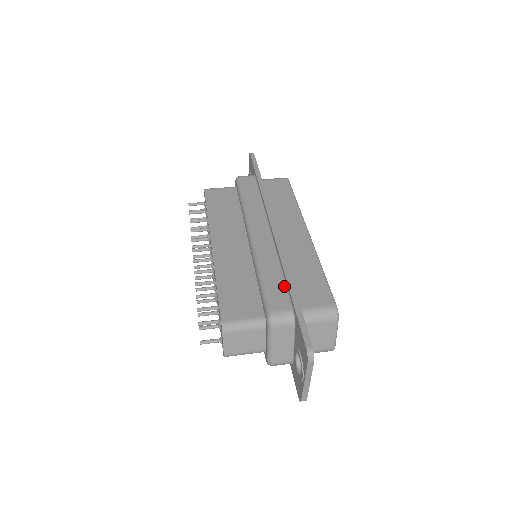
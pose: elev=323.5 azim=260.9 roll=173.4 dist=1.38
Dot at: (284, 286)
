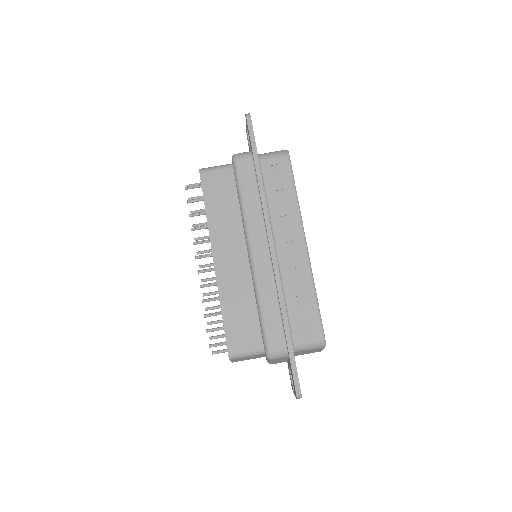
Dot at: (280, 321)
